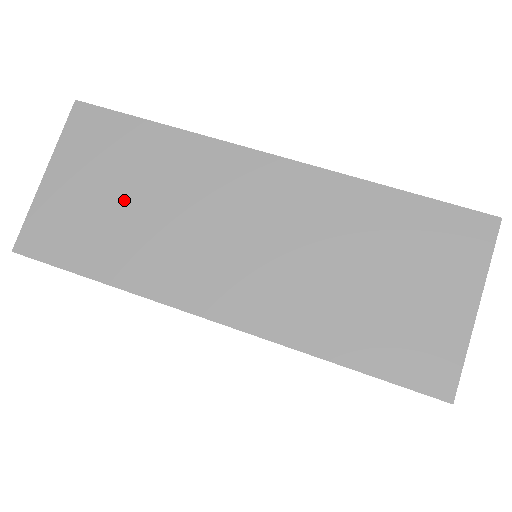
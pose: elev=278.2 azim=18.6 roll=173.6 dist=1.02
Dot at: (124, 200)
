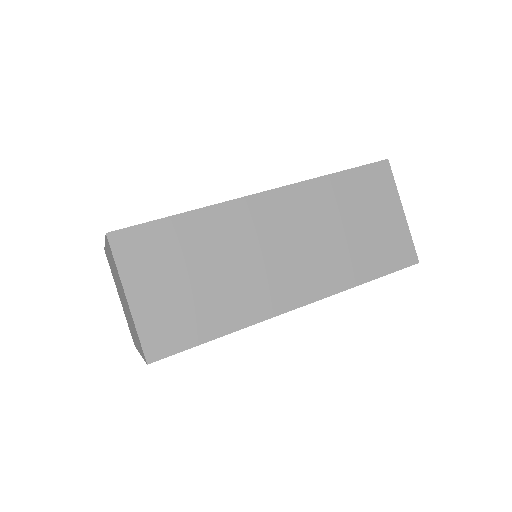
Dot at: (197, 278)
